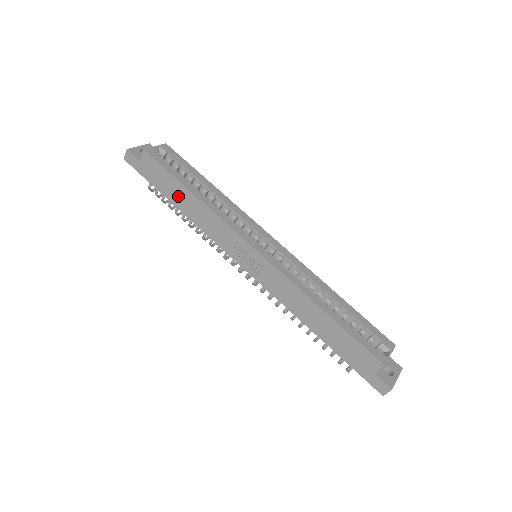
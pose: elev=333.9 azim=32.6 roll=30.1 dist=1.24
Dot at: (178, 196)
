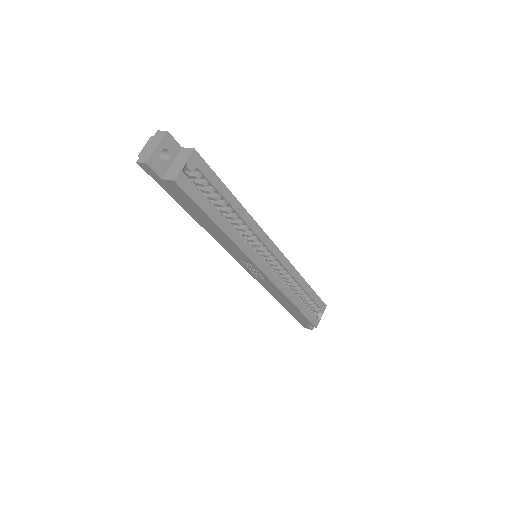
Dot at: (201, 219)
